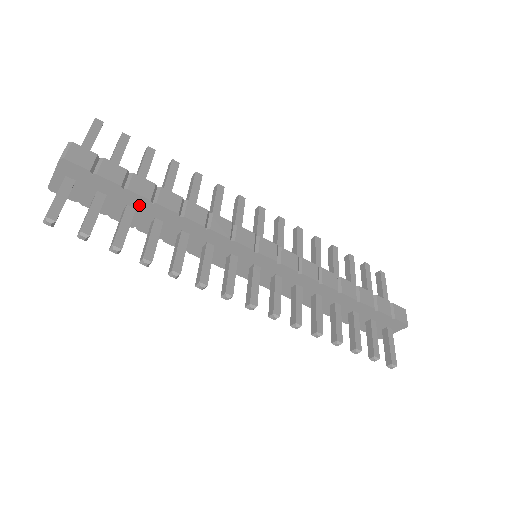
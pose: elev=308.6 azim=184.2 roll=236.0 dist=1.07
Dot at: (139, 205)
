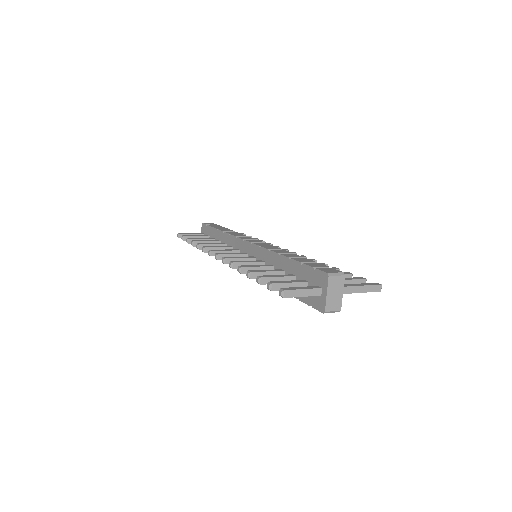
Dot at: (215, 235)
